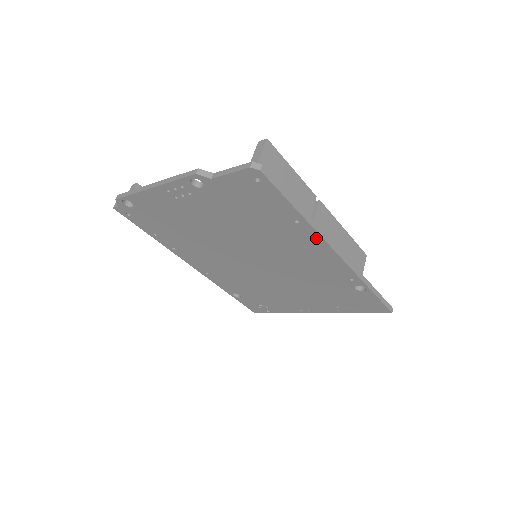
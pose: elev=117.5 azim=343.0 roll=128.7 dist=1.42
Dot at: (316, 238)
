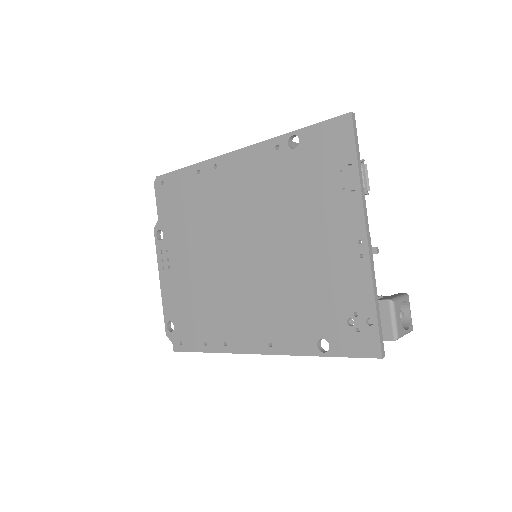
Dot at: (216, 163)
